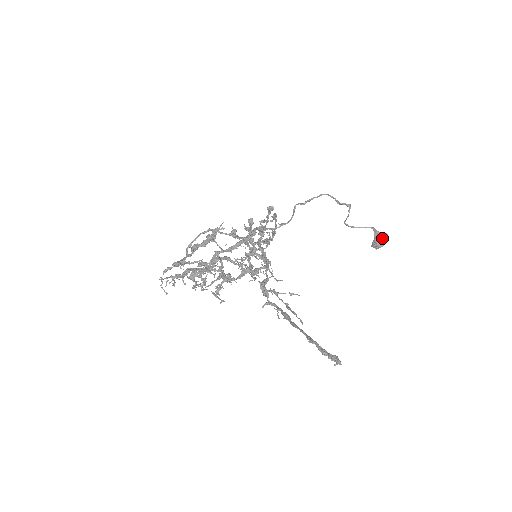
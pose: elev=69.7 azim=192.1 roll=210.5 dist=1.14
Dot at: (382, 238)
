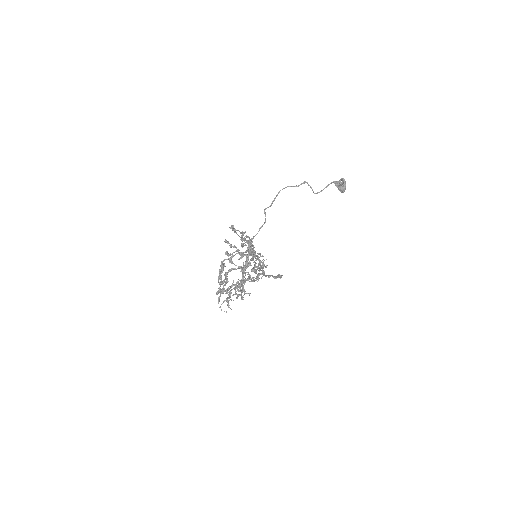
Dot at: occluded
